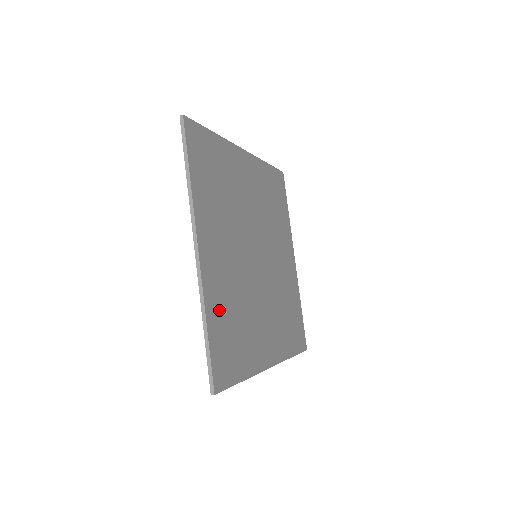
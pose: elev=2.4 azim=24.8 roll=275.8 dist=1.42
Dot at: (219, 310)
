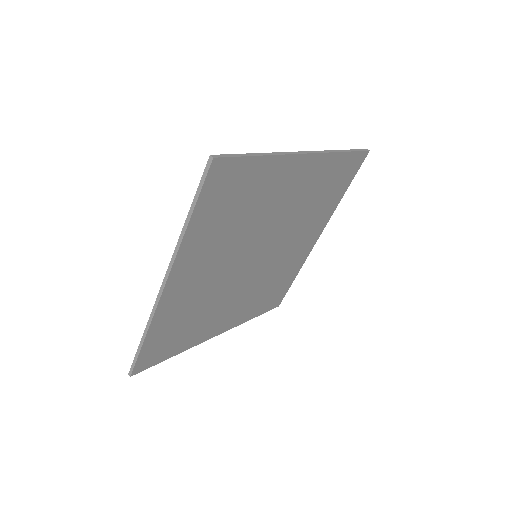
Dot at: (262, 180)
